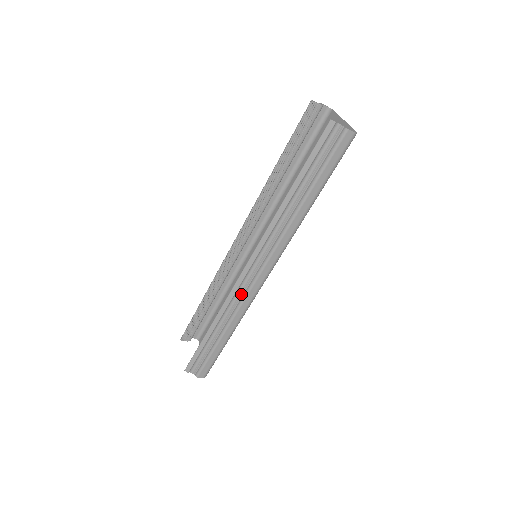
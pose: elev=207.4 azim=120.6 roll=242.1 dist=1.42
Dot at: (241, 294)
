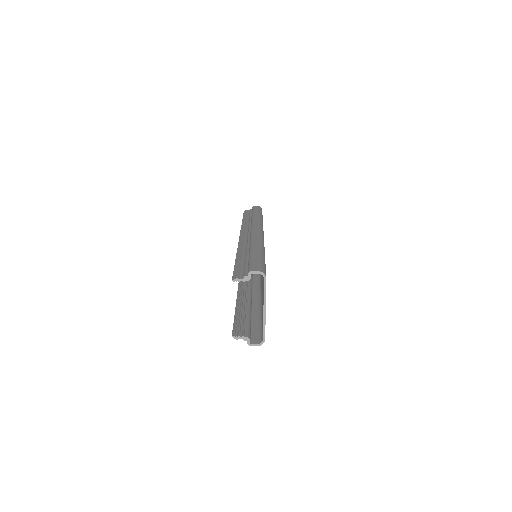
Dot at: (248, 239)
